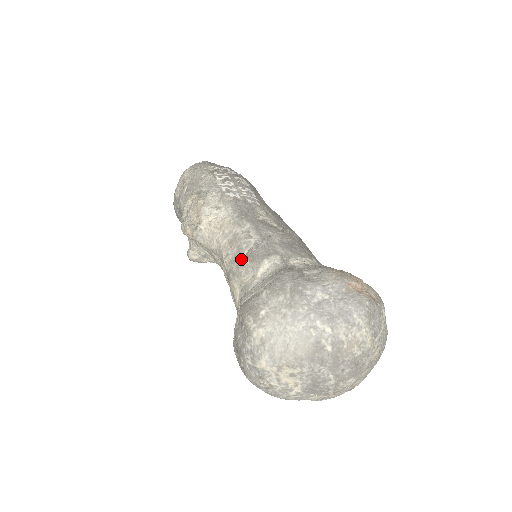
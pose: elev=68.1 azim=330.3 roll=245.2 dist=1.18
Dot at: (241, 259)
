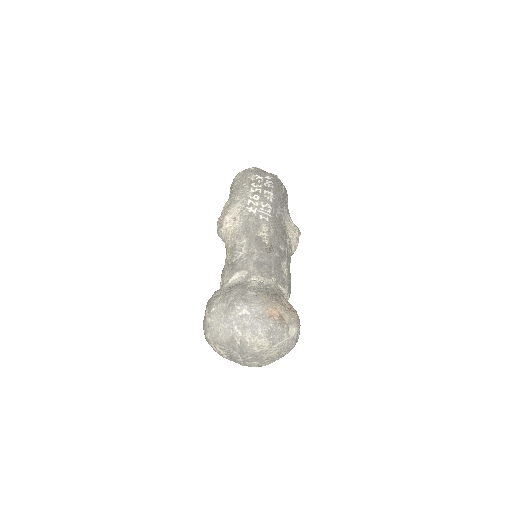
Dot at: (230, 264)
